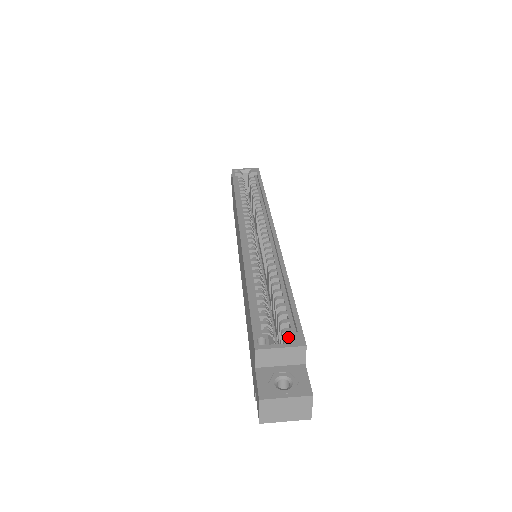
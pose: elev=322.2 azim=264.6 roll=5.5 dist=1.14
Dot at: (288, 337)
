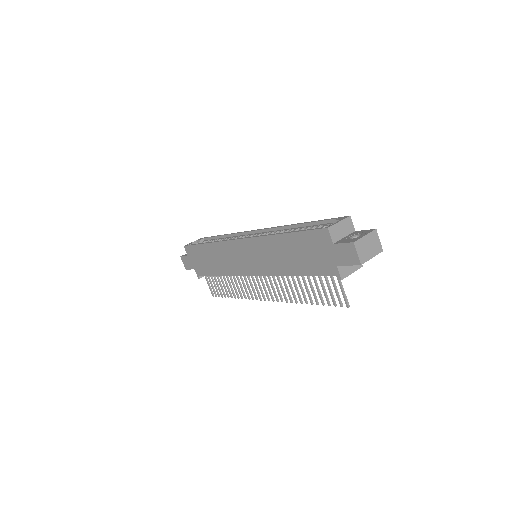
Dot at: (336, 221)
